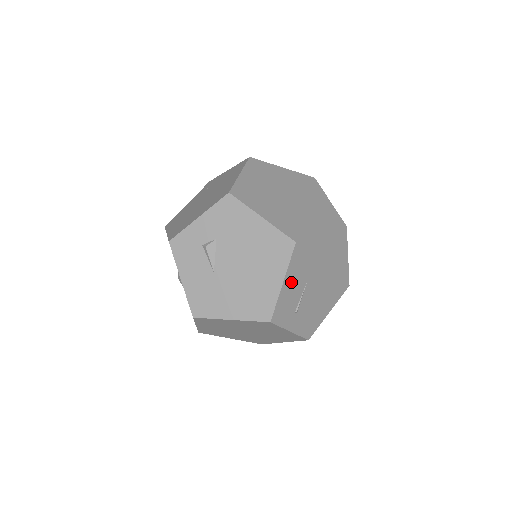
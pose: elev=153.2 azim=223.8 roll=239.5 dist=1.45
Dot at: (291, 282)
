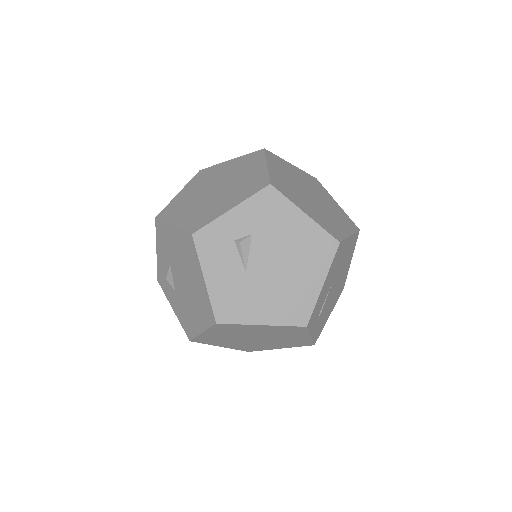
Dot at: (326, 284)
